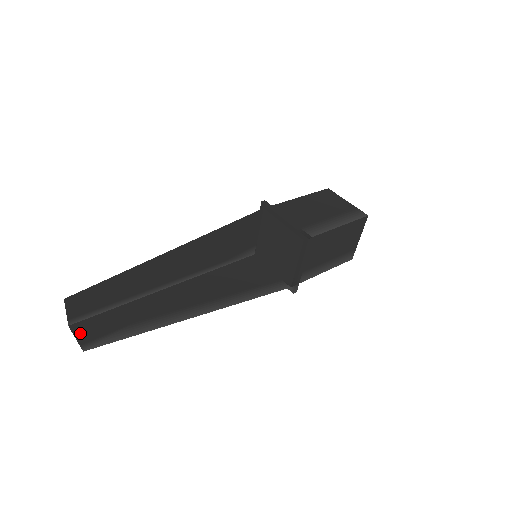
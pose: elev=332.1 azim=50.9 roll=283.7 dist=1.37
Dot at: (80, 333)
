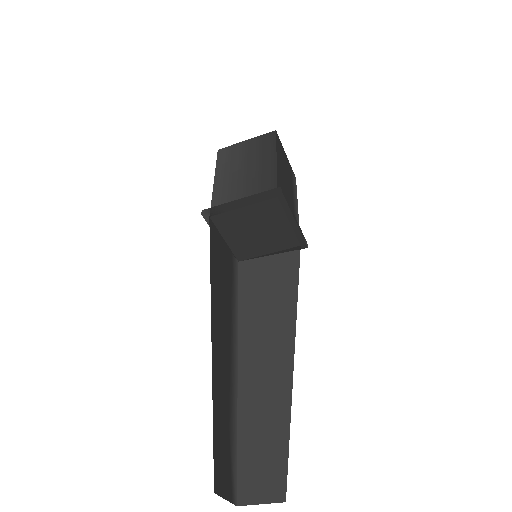
Dot at: (223, 489)
